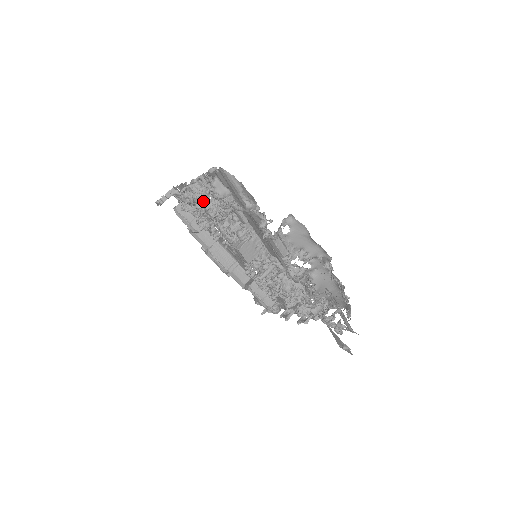
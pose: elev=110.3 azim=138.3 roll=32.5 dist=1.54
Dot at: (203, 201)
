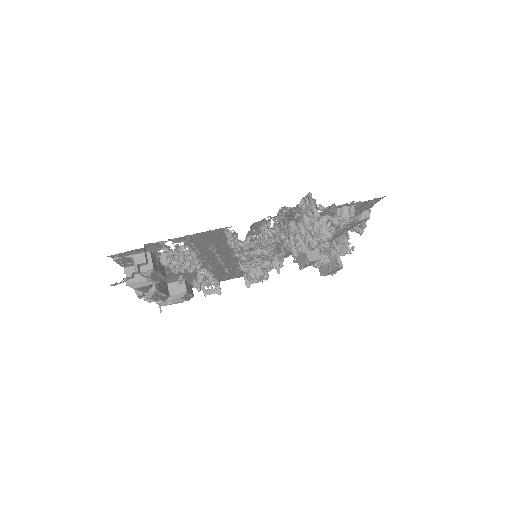
Dot at: (275, 236)
